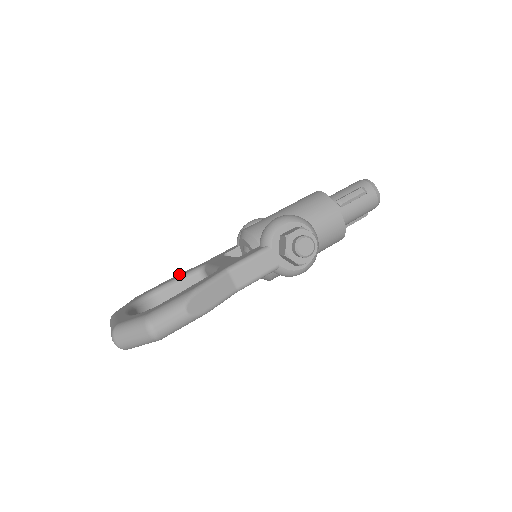
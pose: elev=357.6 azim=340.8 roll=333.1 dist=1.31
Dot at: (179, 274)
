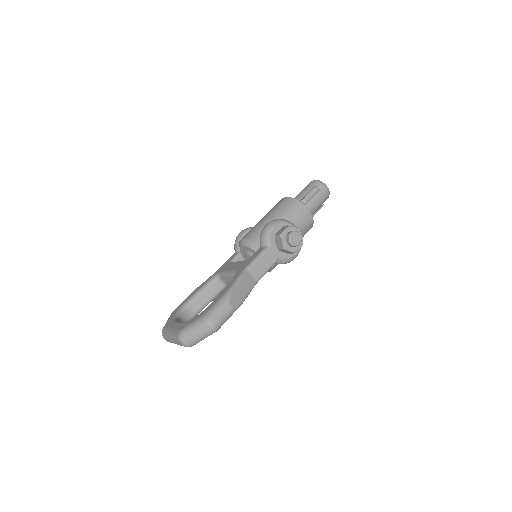
Dot at: (199, 286)
